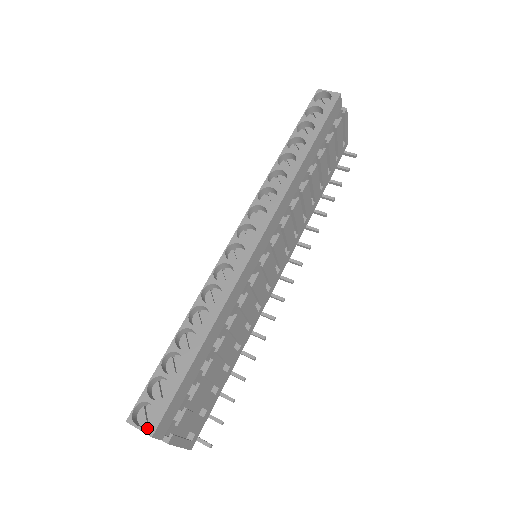
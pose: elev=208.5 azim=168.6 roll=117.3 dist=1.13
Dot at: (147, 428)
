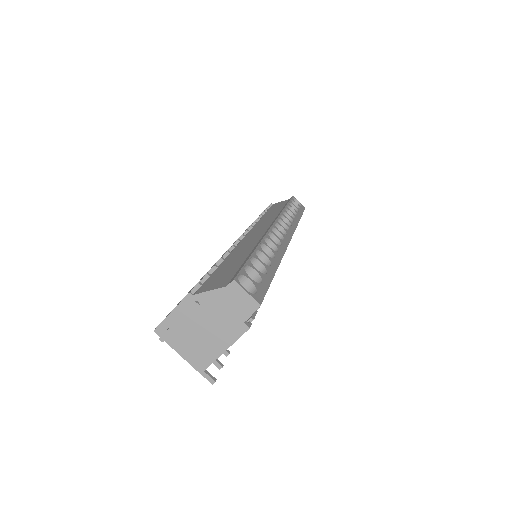
Dot at: (255, 296)
